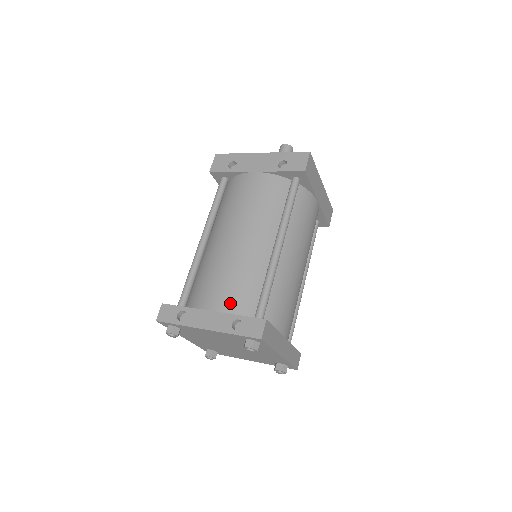
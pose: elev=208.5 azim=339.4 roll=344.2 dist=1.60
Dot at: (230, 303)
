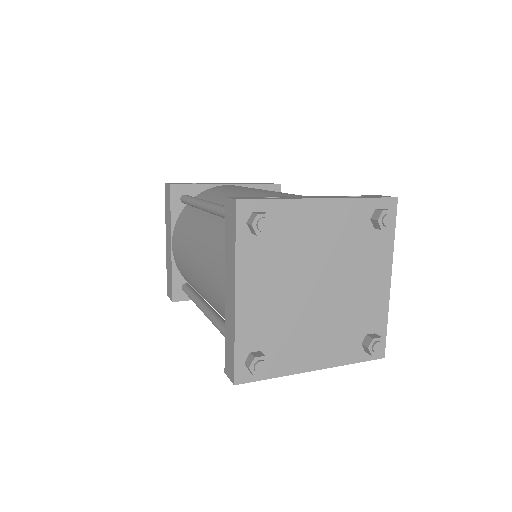
Dot at: occluded
